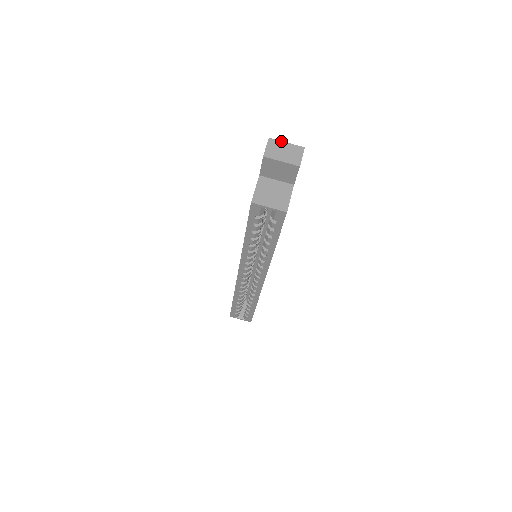
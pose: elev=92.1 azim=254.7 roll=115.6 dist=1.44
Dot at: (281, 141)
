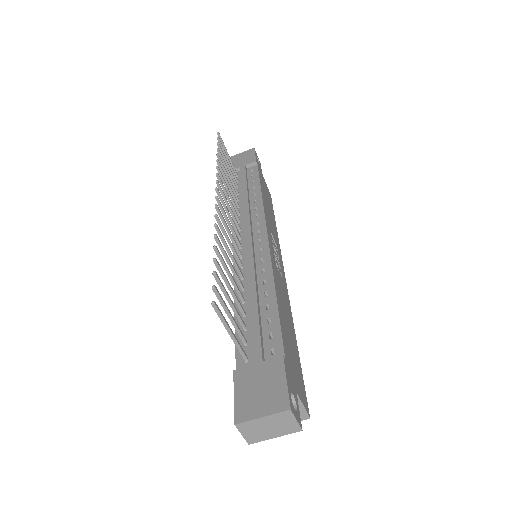
Dot at: (253, 420)
